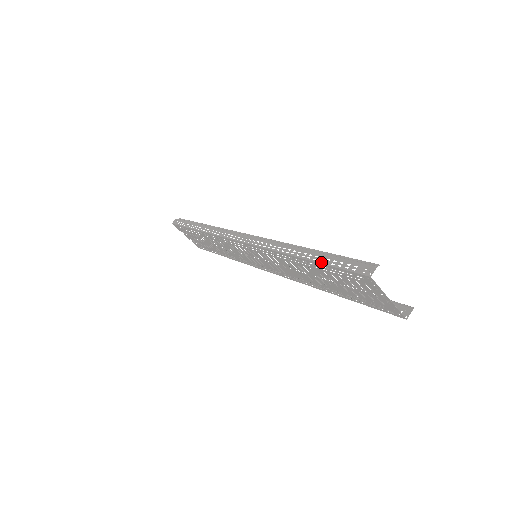
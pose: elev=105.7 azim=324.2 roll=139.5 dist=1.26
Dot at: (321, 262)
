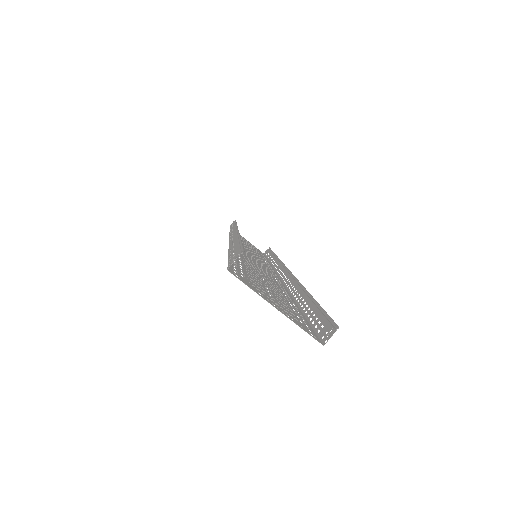
Dot at: (228, 254)
